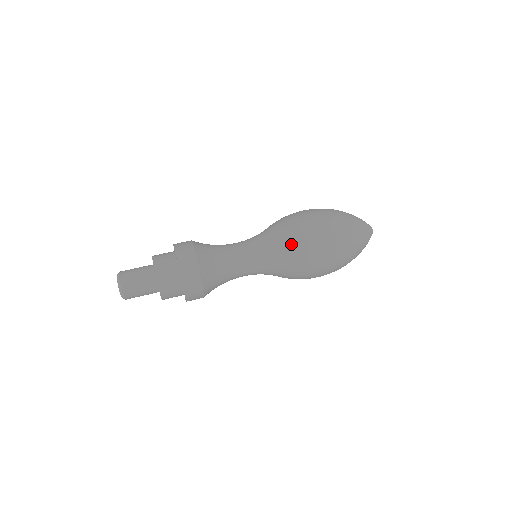
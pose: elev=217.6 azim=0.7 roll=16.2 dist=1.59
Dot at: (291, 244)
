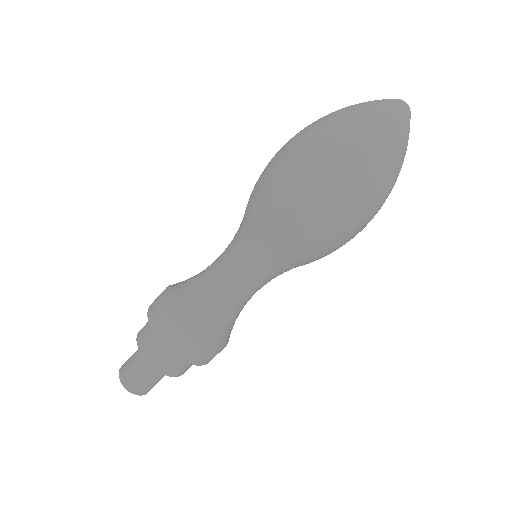
Dot at: (280, 229)
